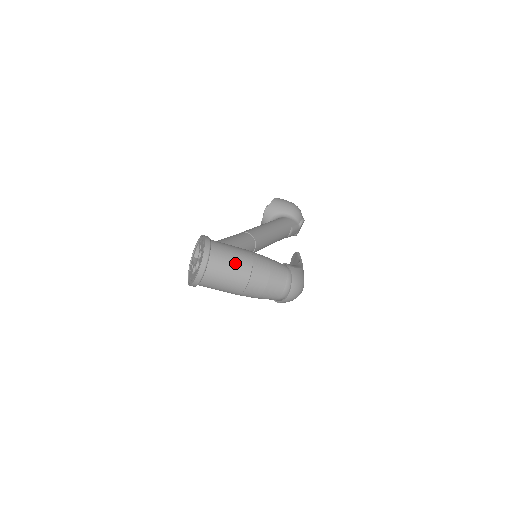
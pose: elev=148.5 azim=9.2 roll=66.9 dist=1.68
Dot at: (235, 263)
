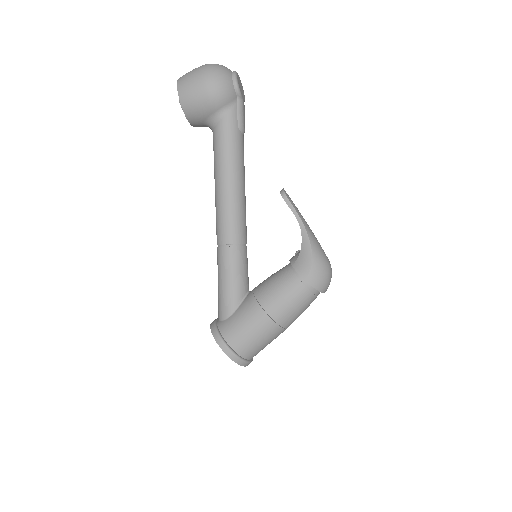
Dot at: (264, 339)
